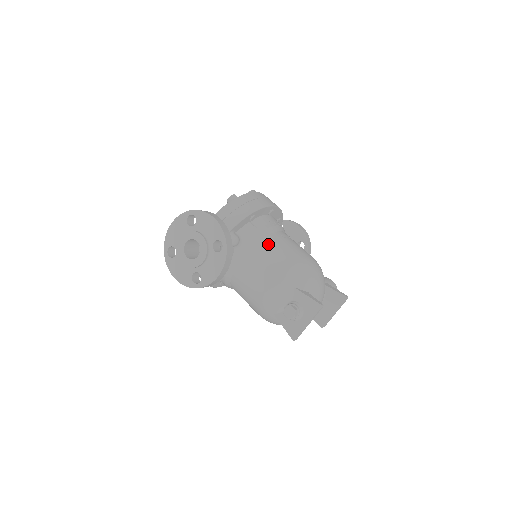
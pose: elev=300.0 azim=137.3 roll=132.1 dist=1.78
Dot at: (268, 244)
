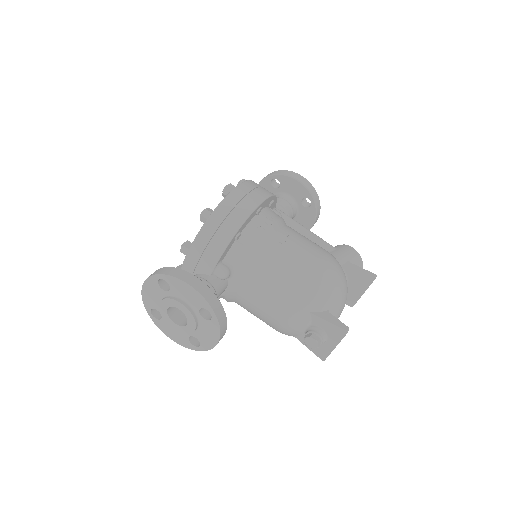
Dot at: (266, 264)
